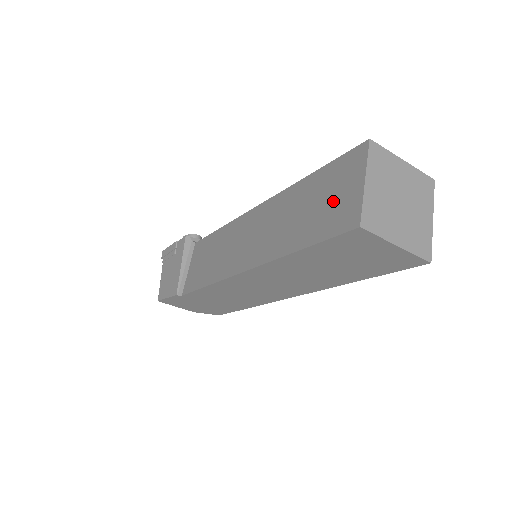
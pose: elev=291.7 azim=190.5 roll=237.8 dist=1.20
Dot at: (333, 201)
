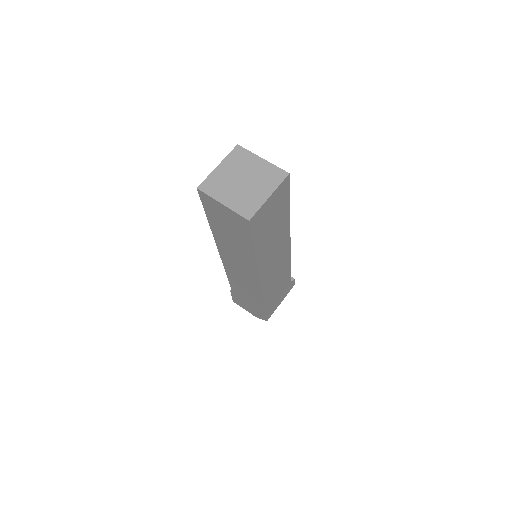
Dot at: occluded
